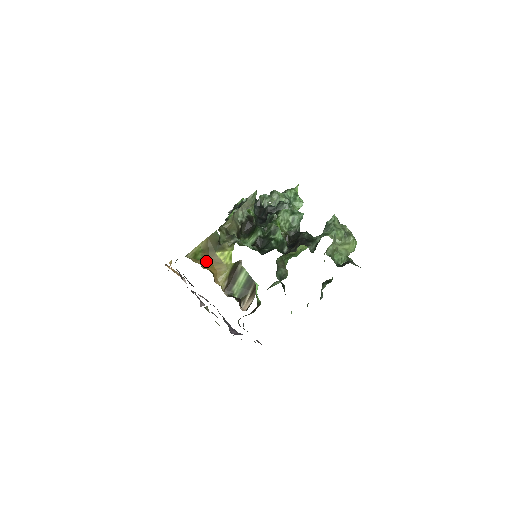
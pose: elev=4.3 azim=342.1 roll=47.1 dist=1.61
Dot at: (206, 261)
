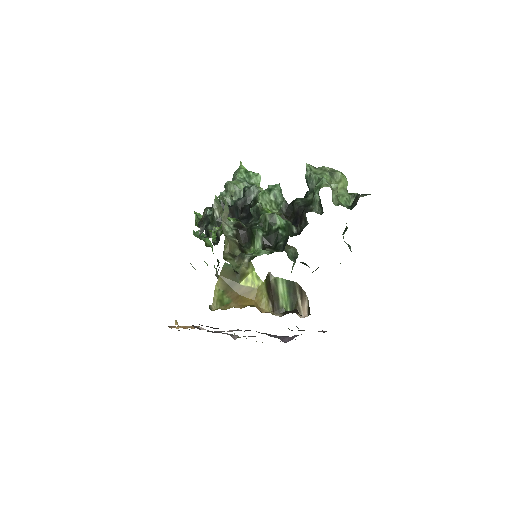
Dot at: (237, 299)
